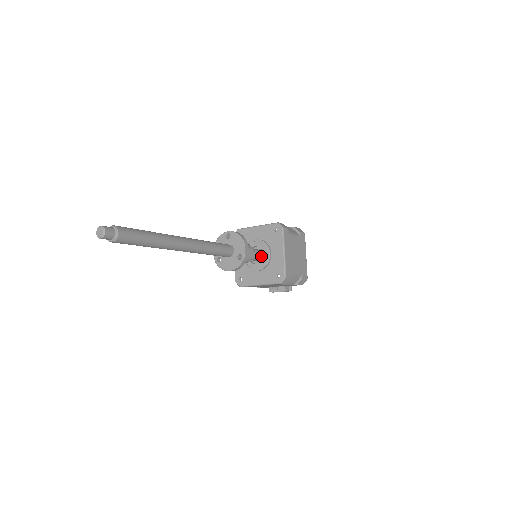
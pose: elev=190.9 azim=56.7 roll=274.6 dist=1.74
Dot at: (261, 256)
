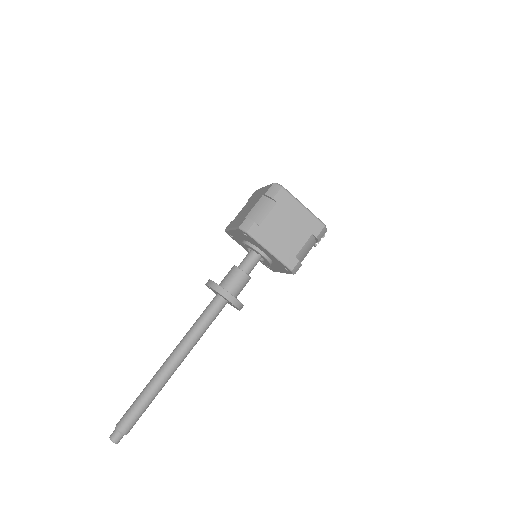
Dot at: (259, 255)
